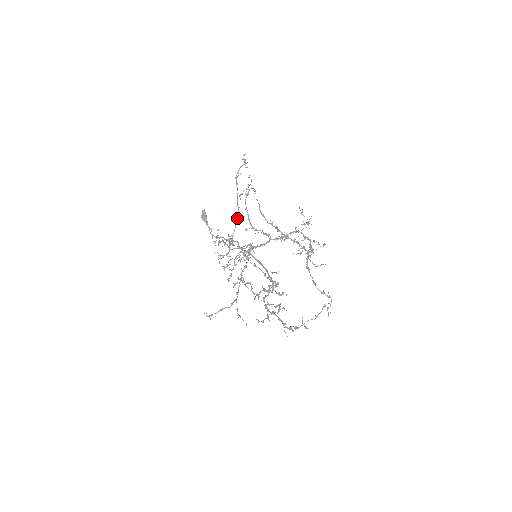
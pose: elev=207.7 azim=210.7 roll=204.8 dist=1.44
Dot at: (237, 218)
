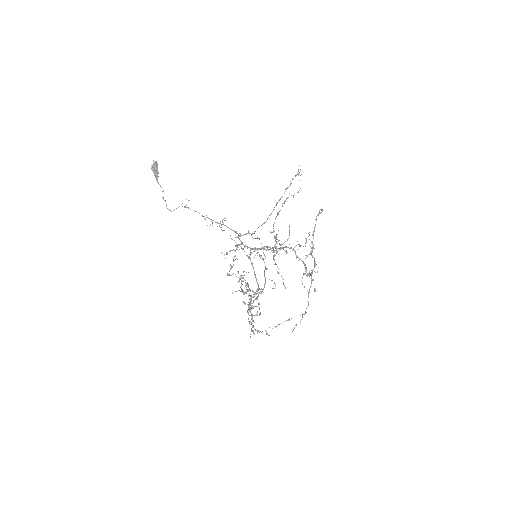
Dot at: (268, 217)
